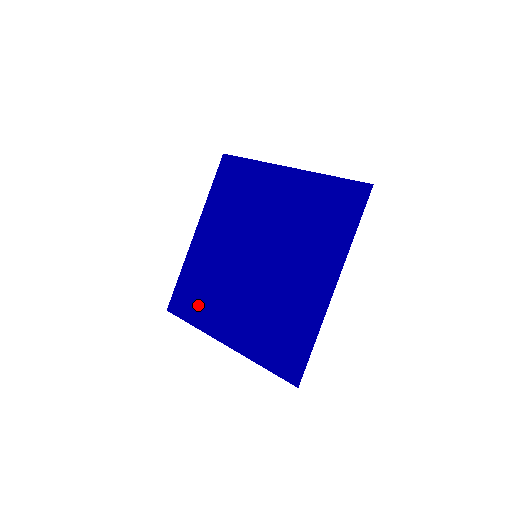
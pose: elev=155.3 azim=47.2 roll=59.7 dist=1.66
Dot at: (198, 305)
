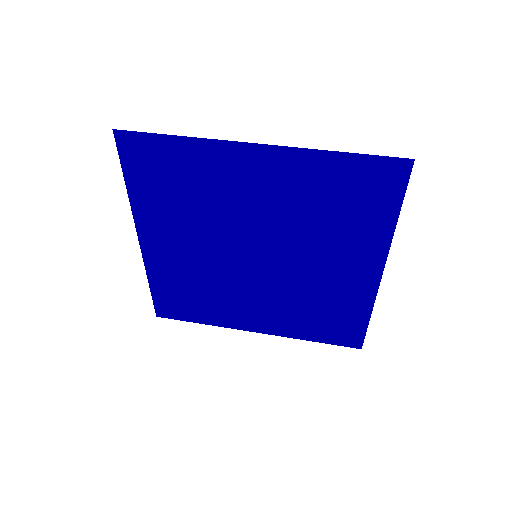
Dot at: (199, 308)
